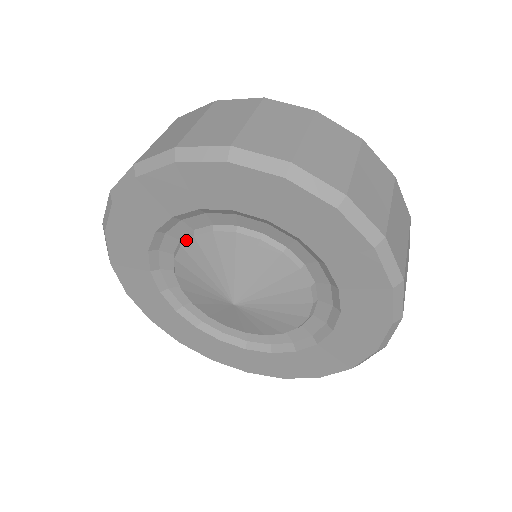
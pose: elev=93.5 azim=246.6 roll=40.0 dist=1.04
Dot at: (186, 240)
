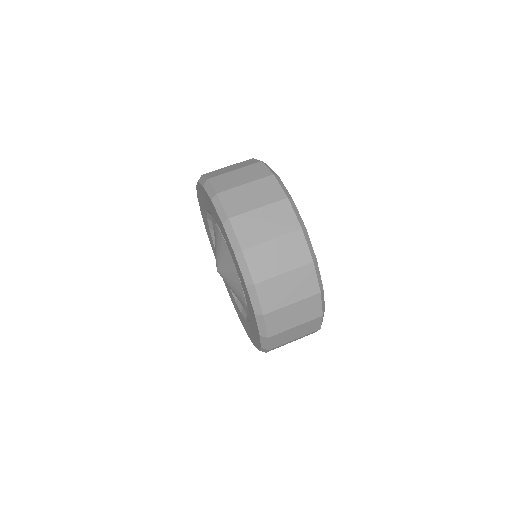
Dot at: occluded
